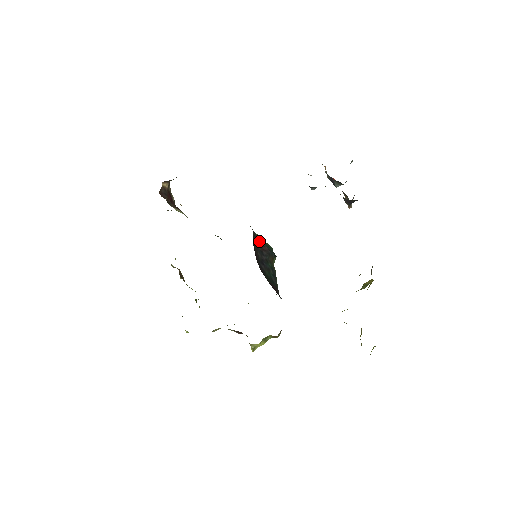
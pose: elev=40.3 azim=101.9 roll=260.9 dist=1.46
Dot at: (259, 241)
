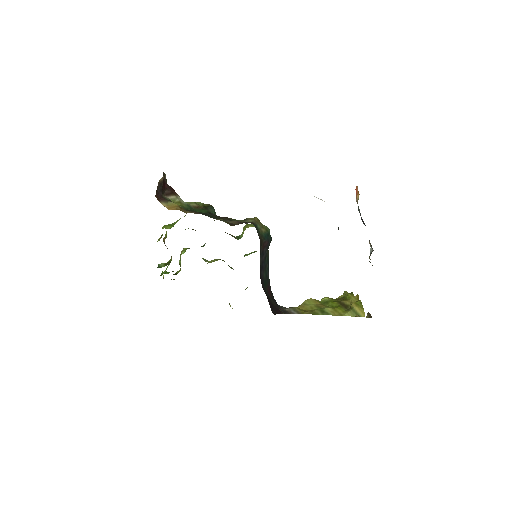
Dot at: (262, 241)
